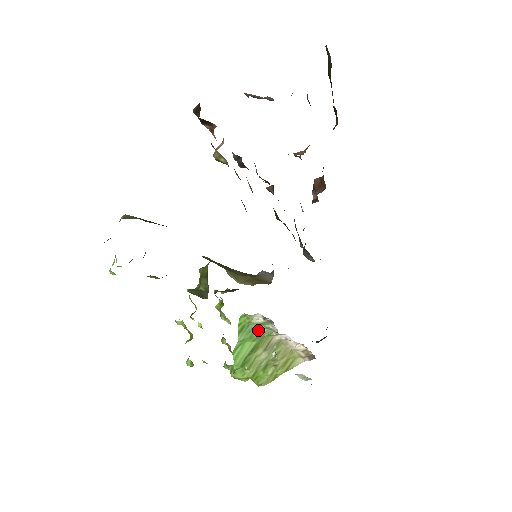
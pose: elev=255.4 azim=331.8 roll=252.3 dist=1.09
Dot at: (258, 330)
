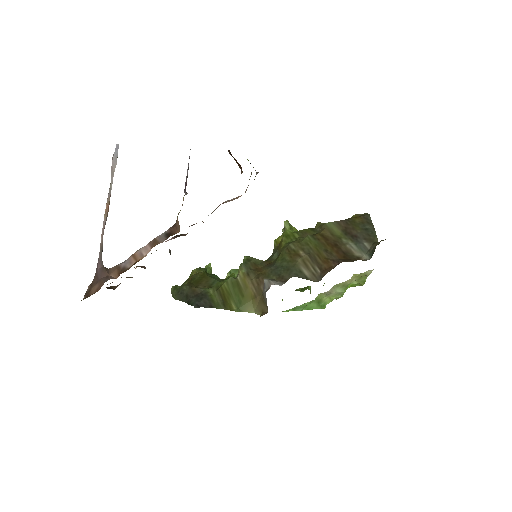
Dot at: (304, 304)
